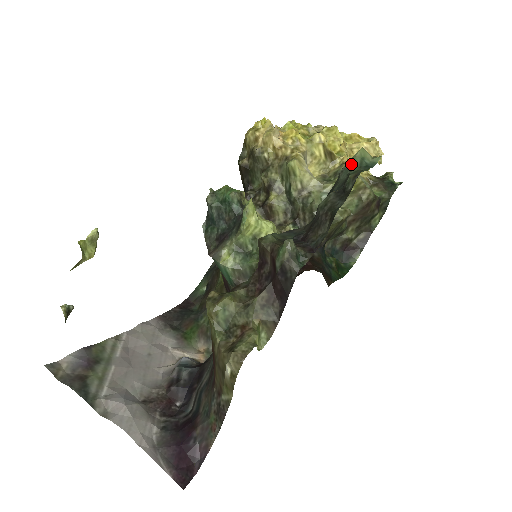
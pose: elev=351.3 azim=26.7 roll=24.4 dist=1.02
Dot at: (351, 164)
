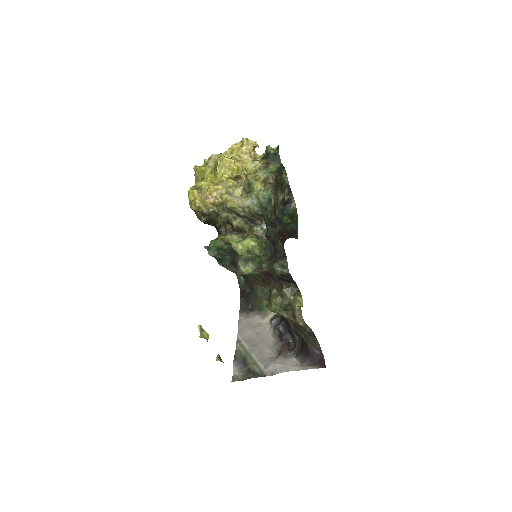
Dot at: (262, 204)
